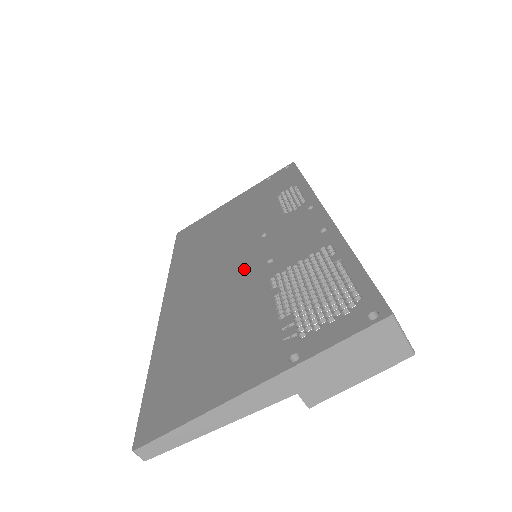
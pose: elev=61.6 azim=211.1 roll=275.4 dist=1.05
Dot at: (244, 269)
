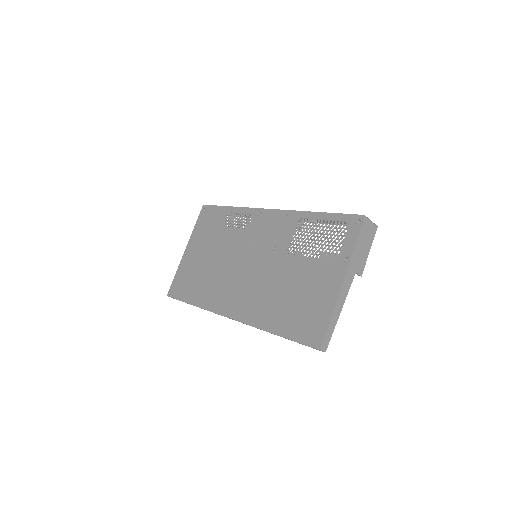
Dot at: (262, 263)
